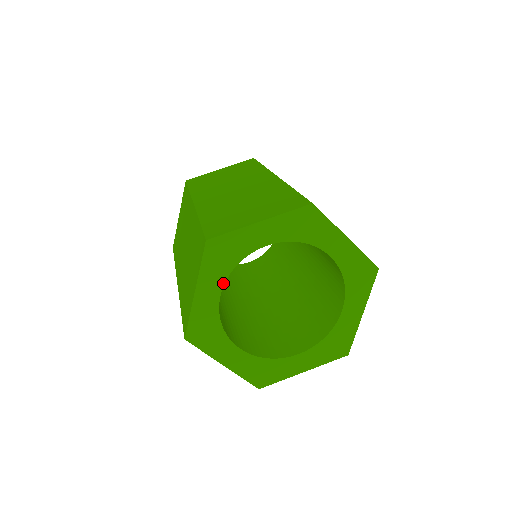
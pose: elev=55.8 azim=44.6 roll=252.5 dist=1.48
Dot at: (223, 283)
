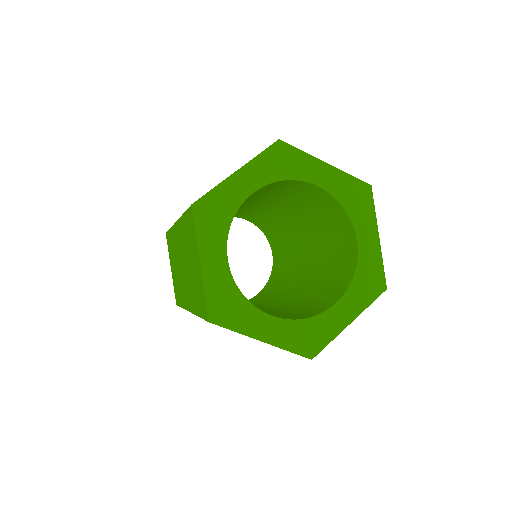
Dot at: (225, 245)
